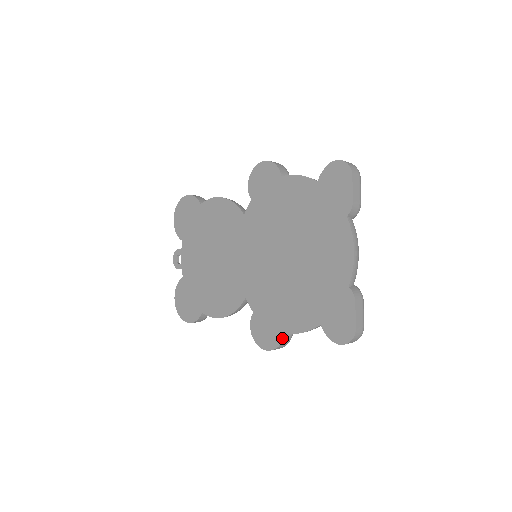
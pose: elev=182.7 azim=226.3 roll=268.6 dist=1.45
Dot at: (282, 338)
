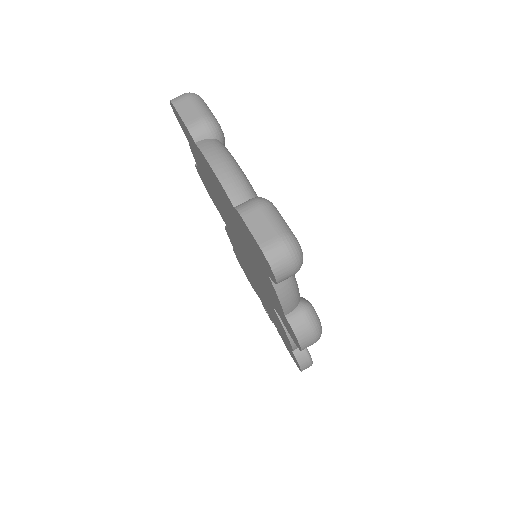
Dot at: (288, 323)
